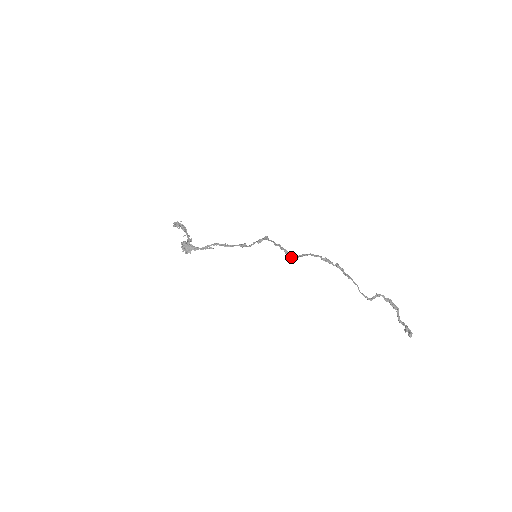
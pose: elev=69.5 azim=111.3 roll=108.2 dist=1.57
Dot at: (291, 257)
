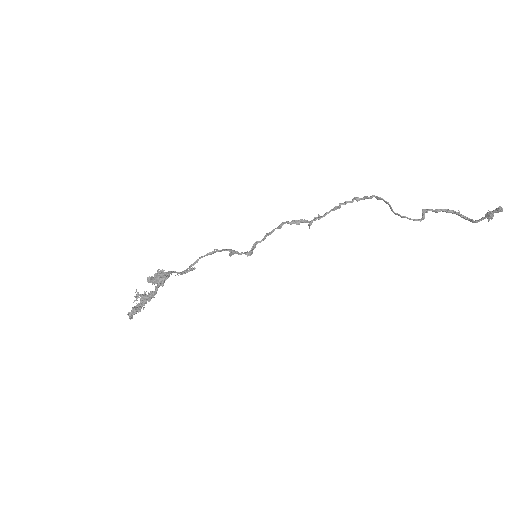
Dot at: (298, 222)
